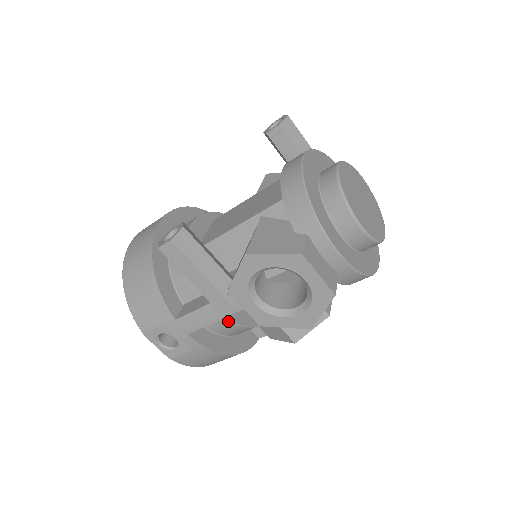
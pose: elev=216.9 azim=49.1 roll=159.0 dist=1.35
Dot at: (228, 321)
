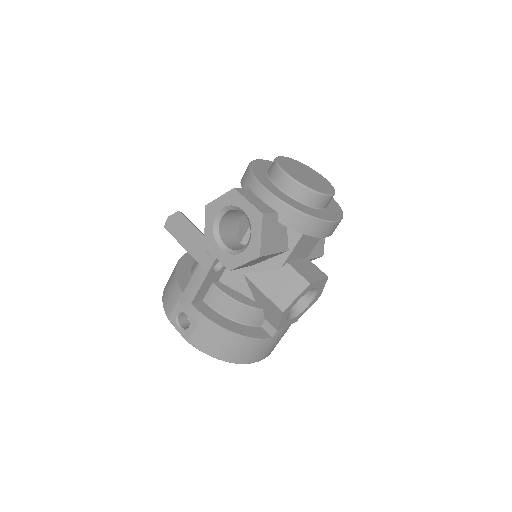
Dot at: (224, 294)
